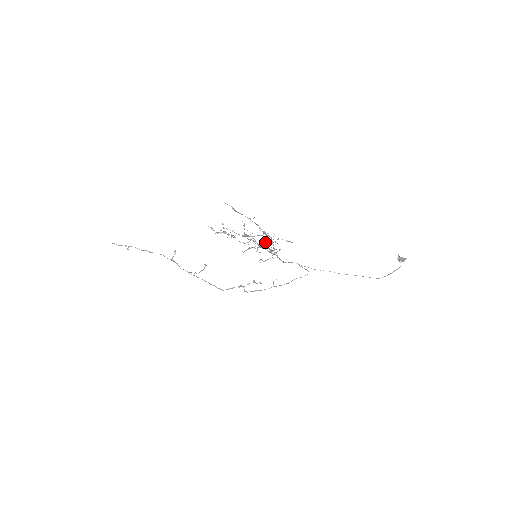
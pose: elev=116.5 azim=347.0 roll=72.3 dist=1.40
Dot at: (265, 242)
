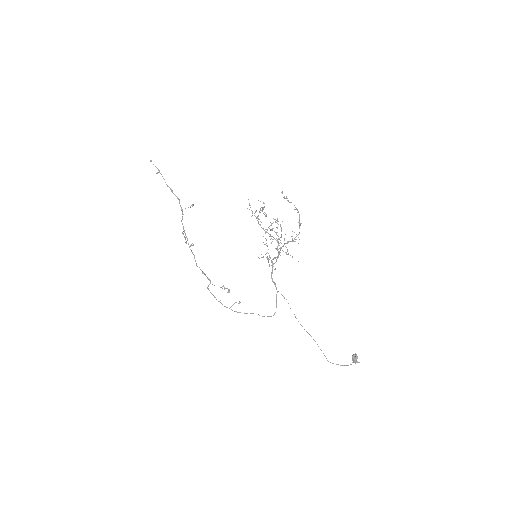
Dot at: occluded
